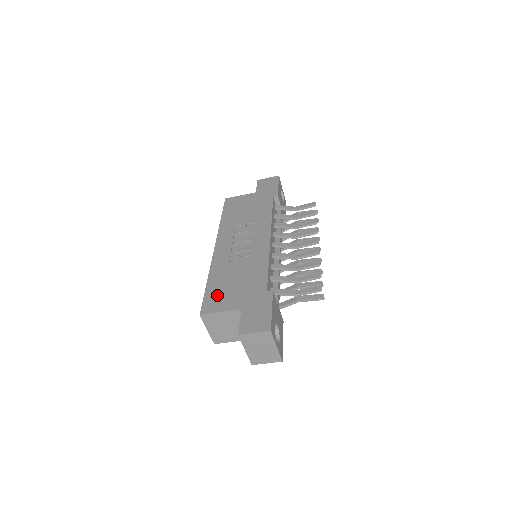
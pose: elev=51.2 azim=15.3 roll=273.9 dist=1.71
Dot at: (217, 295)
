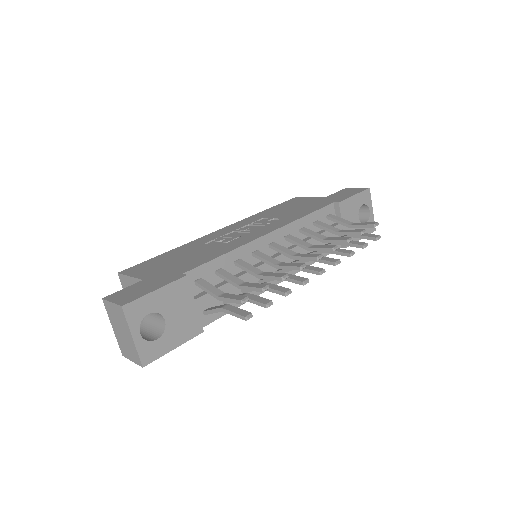
Dot at: (153, 263)
